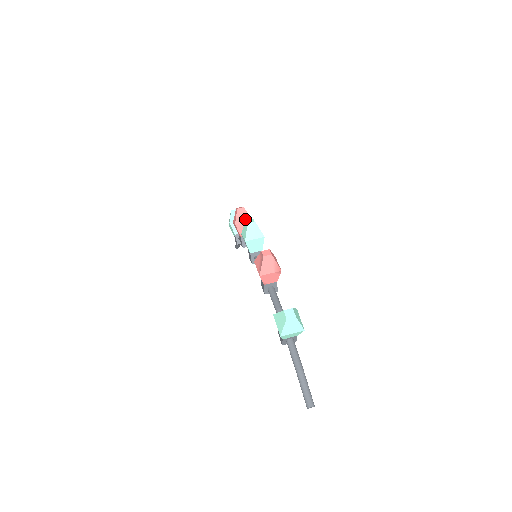
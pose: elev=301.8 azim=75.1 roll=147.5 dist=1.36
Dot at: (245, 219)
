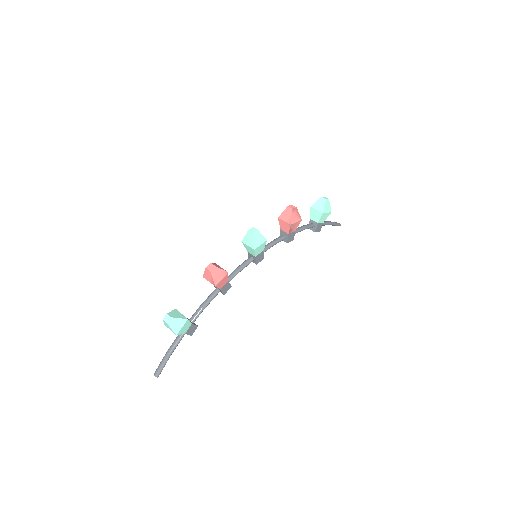
Dot at: (287, 219)
